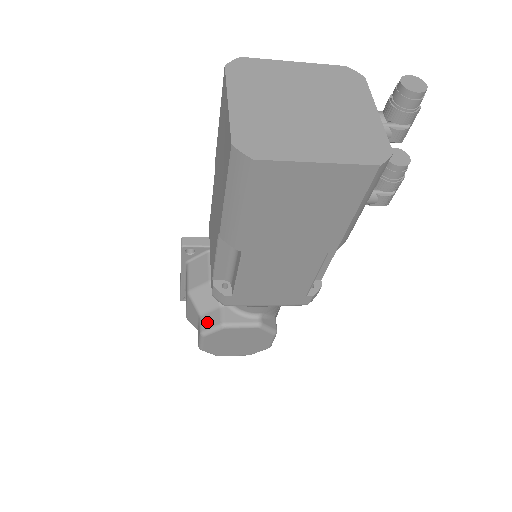
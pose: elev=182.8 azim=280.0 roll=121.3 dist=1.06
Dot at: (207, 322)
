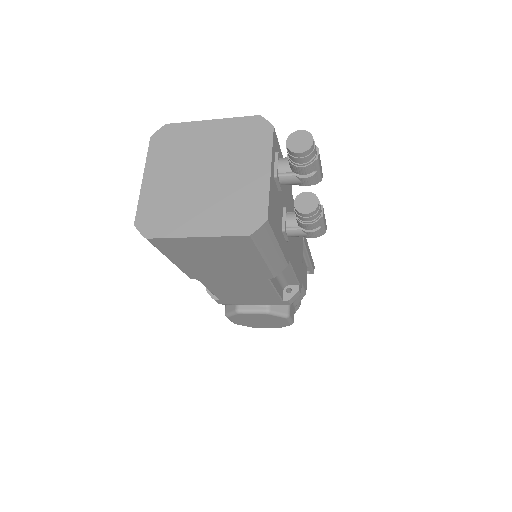
Dot at: (228, 306)
